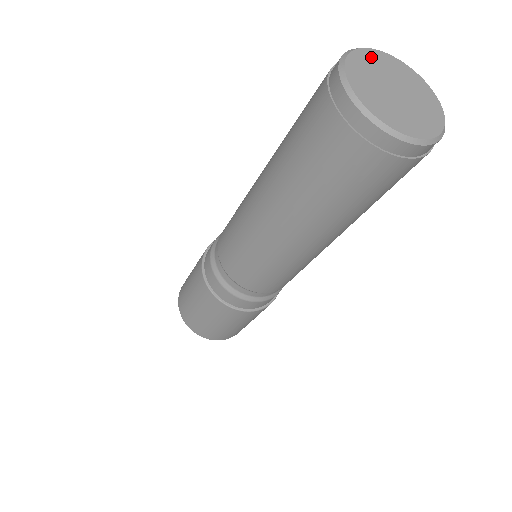
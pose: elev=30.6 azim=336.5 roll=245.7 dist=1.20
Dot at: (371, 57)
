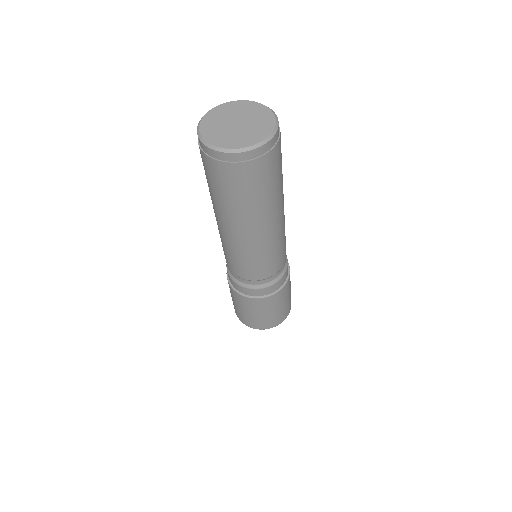
Dot at: (250, 106)
